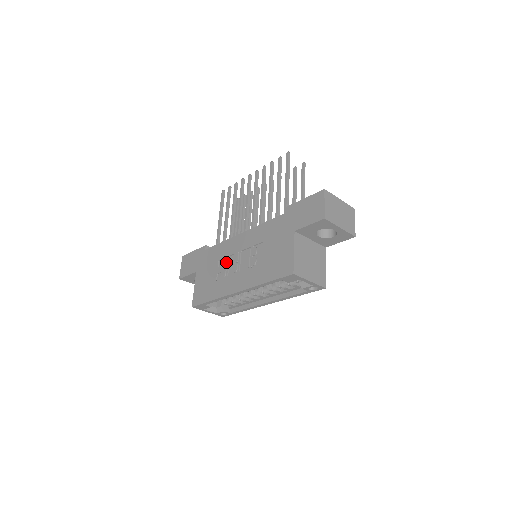
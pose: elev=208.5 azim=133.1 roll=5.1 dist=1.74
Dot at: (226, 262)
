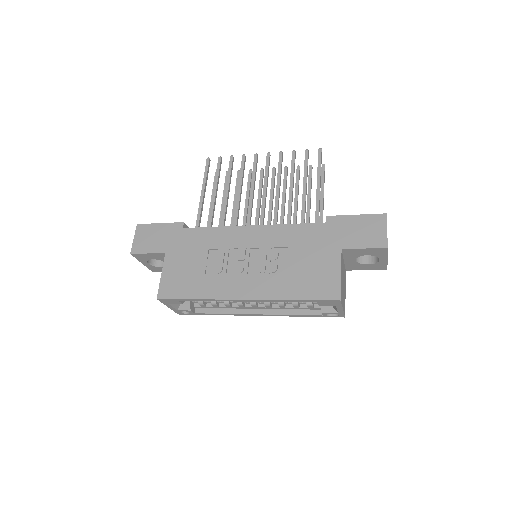
Dot at: (224, 255)
